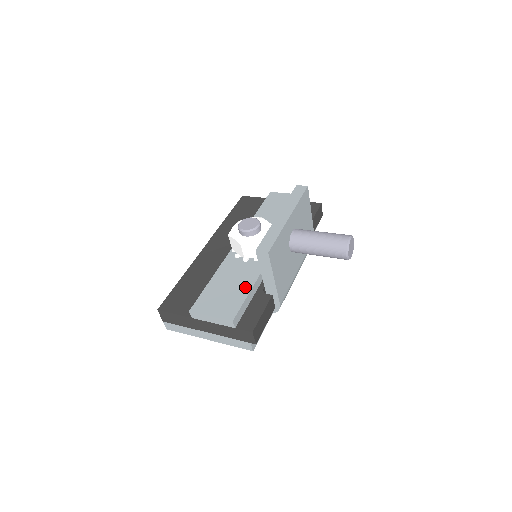
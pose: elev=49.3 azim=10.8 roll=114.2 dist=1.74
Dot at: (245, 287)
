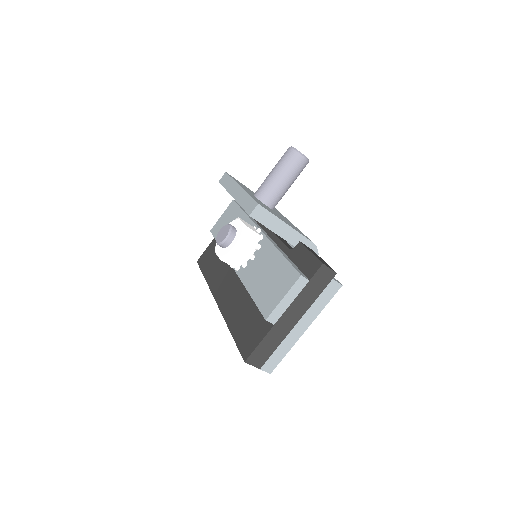
Dot at: (277, 260)
